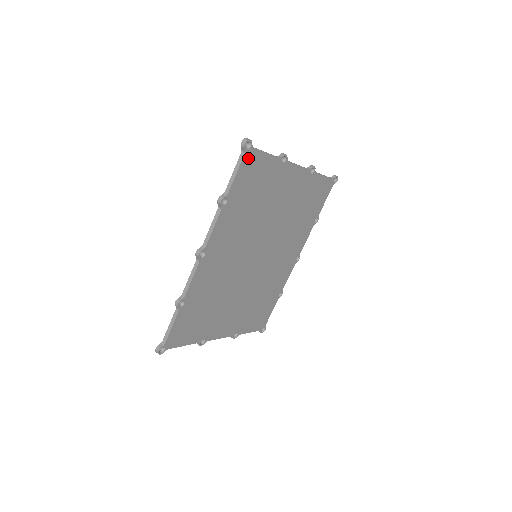
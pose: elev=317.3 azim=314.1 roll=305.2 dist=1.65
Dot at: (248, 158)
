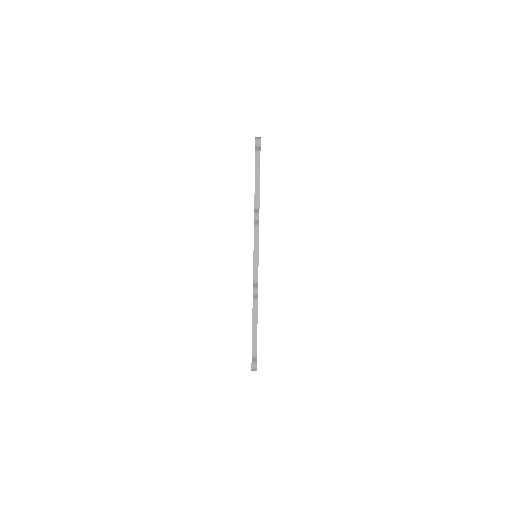
Dot at: occluded
